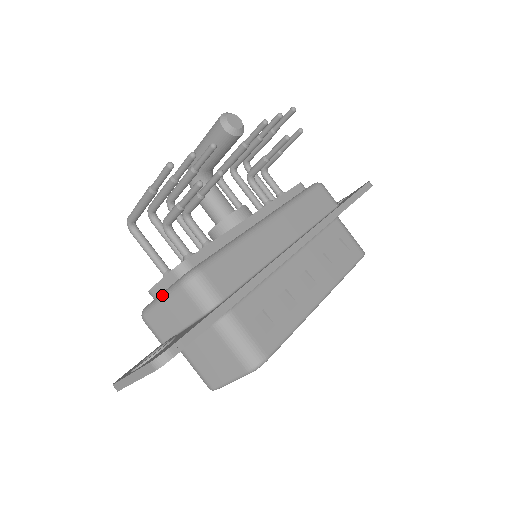
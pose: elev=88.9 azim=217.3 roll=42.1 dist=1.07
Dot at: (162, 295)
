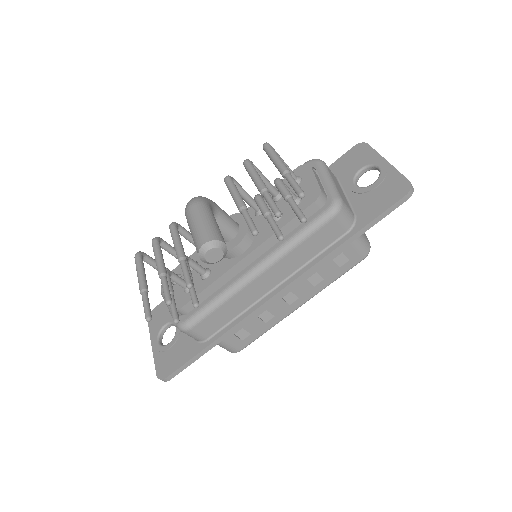
Dot at: (169, 309)
